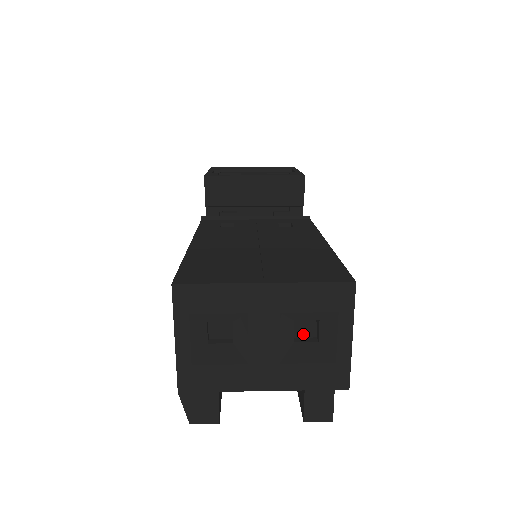
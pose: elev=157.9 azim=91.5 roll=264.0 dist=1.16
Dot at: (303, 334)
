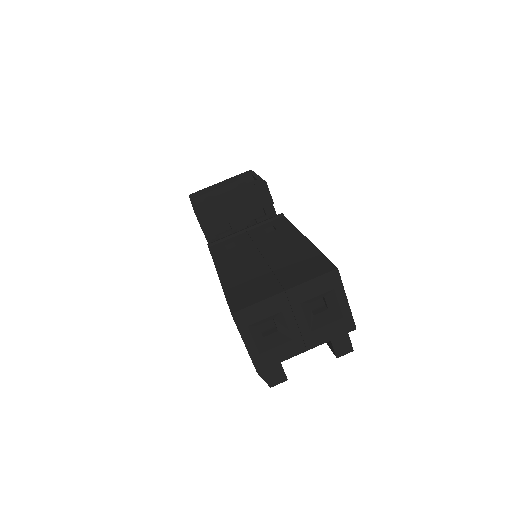
Dot at: (316, 307)
